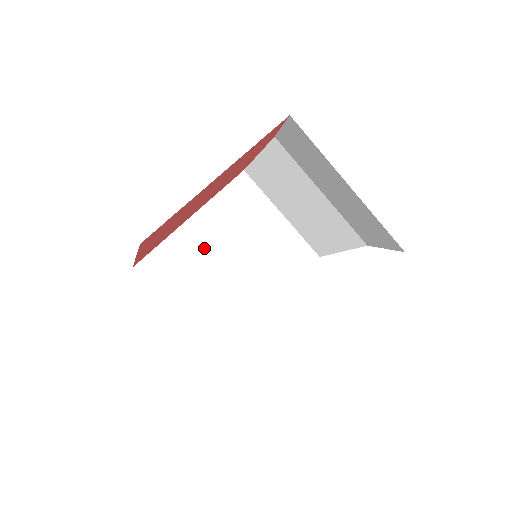
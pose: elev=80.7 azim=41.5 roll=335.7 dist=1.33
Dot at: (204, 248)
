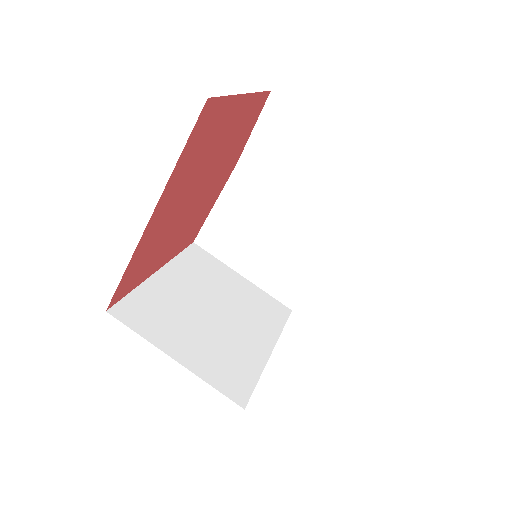
Dot at: (181, 298)
